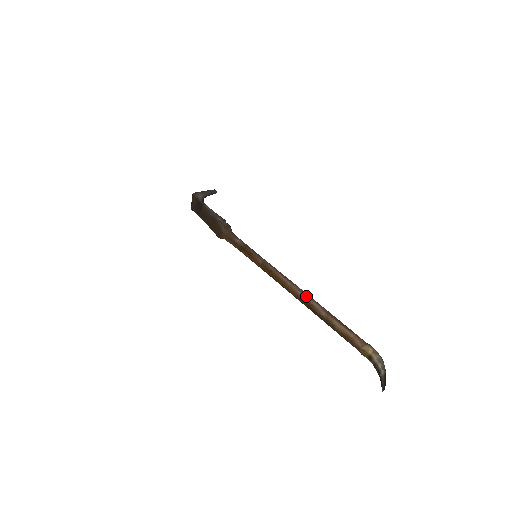
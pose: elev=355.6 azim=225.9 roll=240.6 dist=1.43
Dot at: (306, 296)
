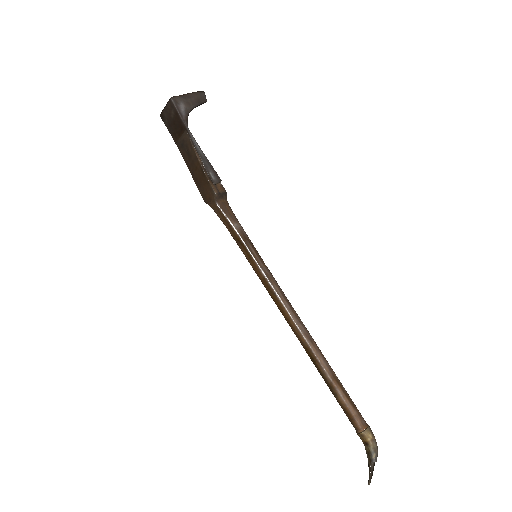
Dot at: (313, 346)
